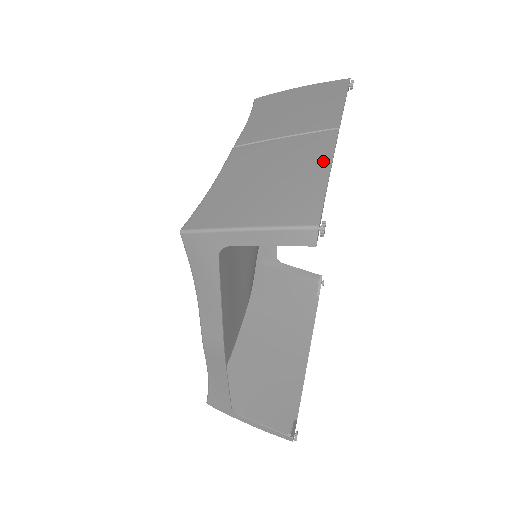
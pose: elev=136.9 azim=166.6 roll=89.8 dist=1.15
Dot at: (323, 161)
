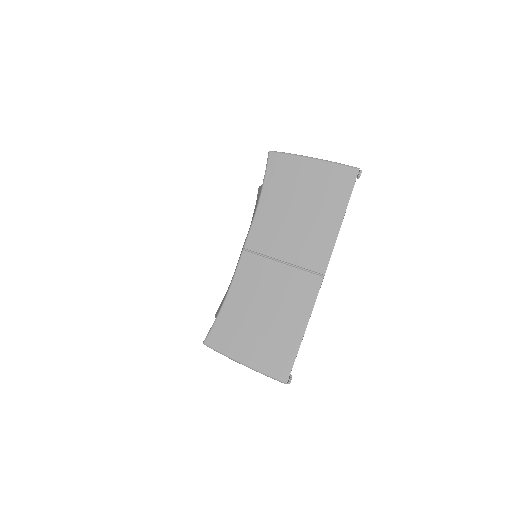
Dot at: (303, 318)
